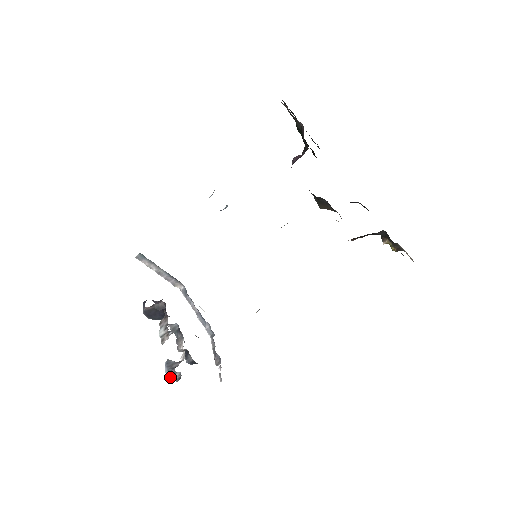
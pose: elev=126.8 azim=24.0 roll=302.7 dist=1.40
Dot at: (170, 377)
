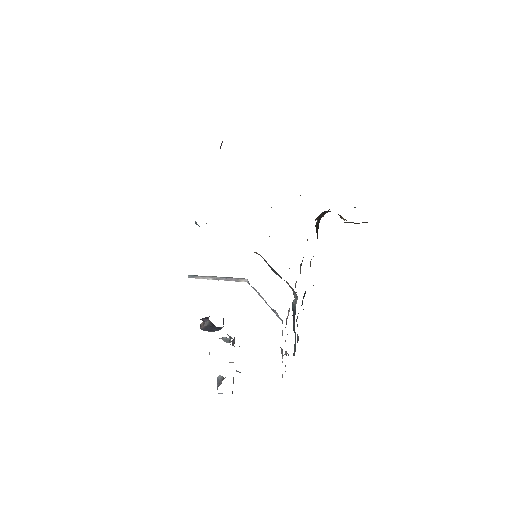
Dot at: (220, 393)
